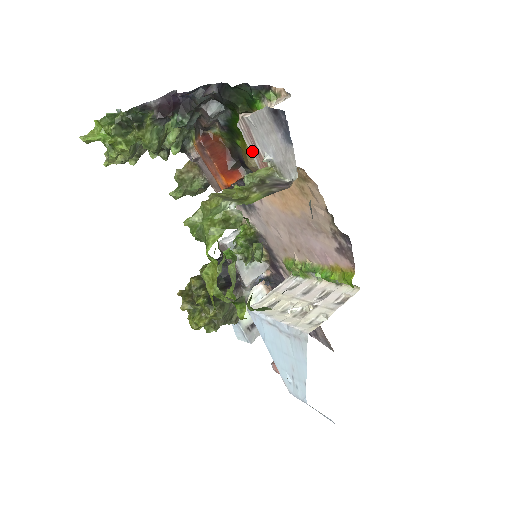
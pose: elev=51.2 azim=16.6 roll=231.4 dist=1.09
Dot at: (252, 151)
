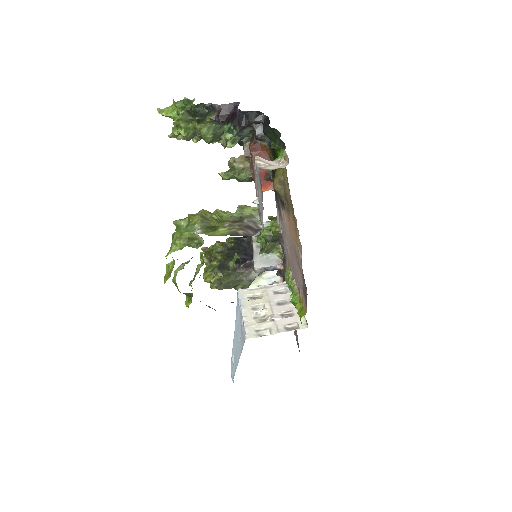
Dot at: occluded
